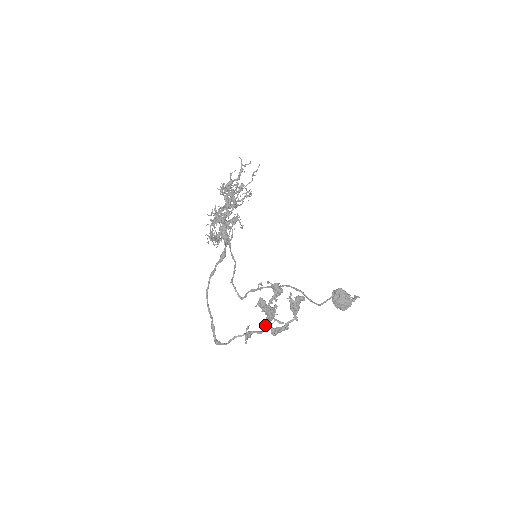
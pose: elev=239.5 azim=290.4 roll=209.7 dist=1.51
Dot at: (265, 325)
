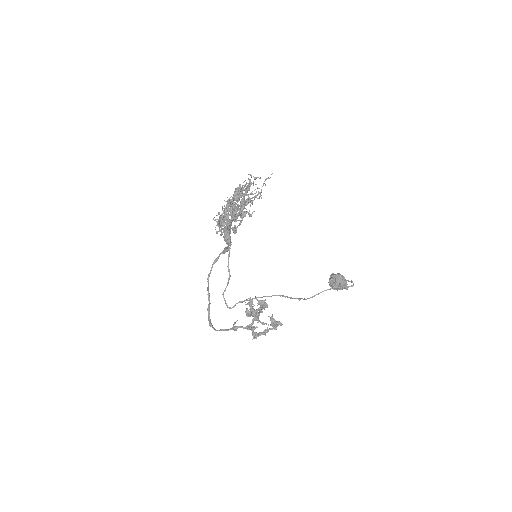
Dot at: (248, 328)
